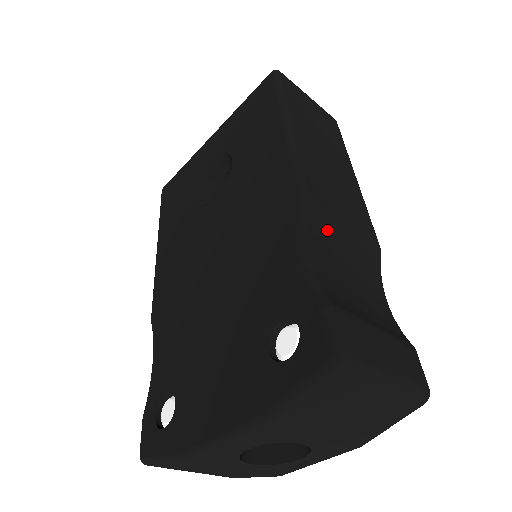
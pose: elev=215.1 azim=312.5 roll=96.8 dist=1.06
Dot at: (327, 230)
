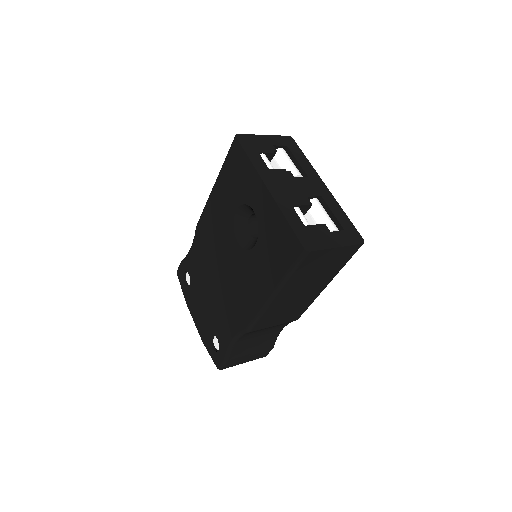
Dot at: (257, 331)
